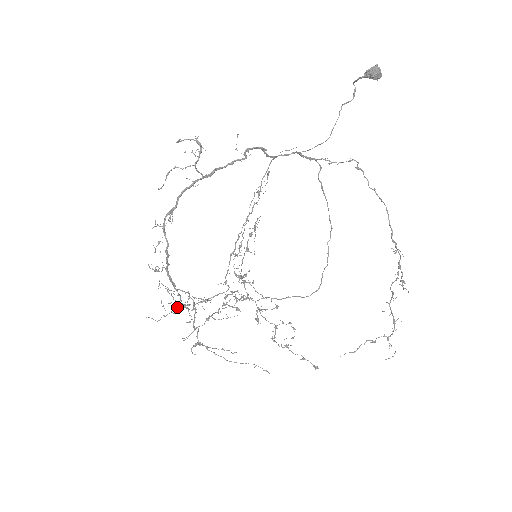
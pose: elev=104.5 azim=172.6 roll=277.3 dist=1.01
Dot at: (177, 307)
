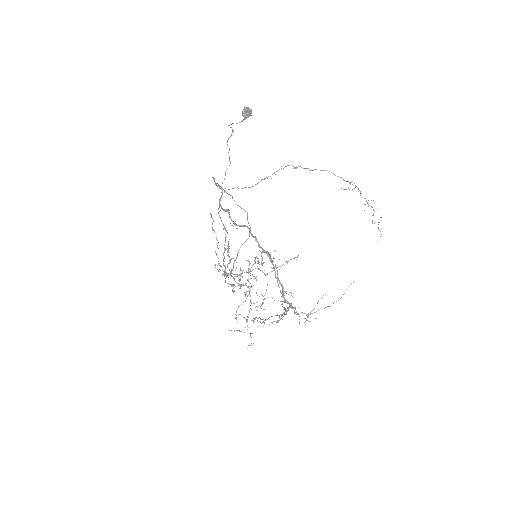
Dot at: occluded
